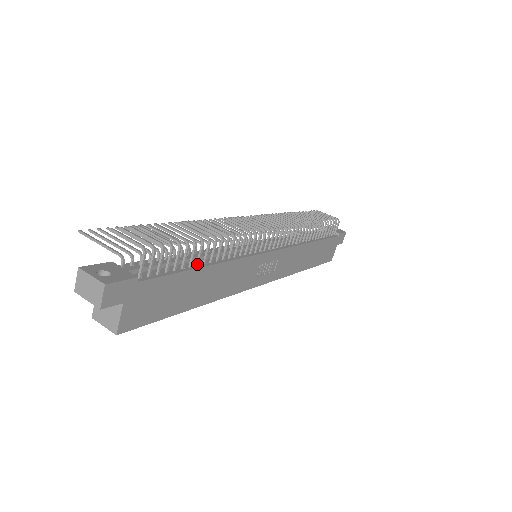
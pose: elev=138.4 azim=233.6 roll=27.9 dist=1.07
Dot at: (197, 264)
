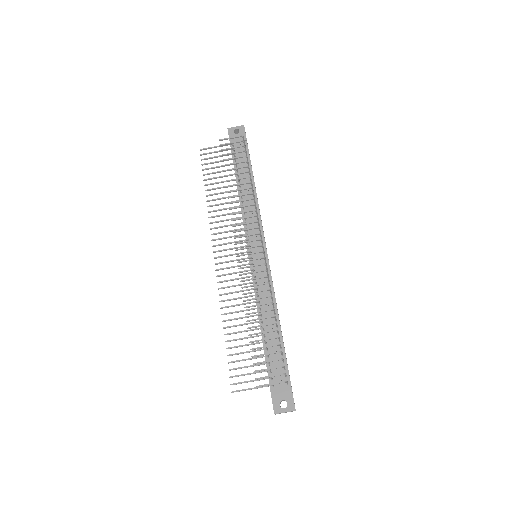
Dot at: (279, 334)
